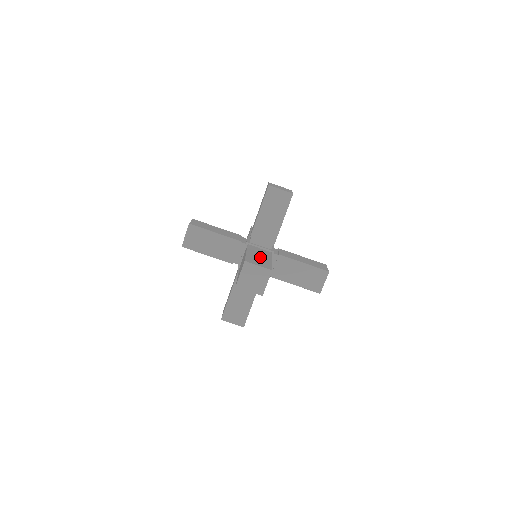
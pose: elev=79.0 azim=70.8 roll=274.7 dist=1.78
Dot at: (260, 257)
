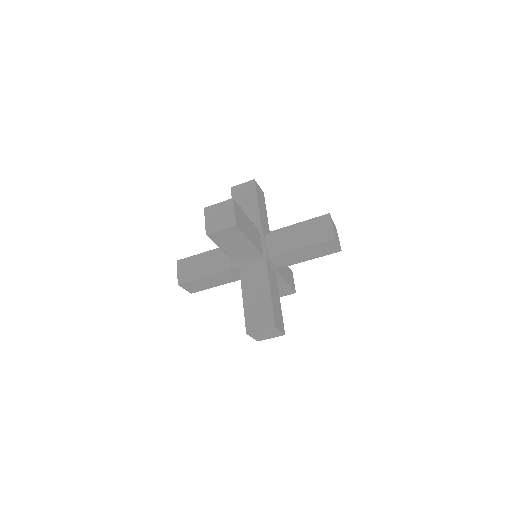
Dot at: (257, 298)
